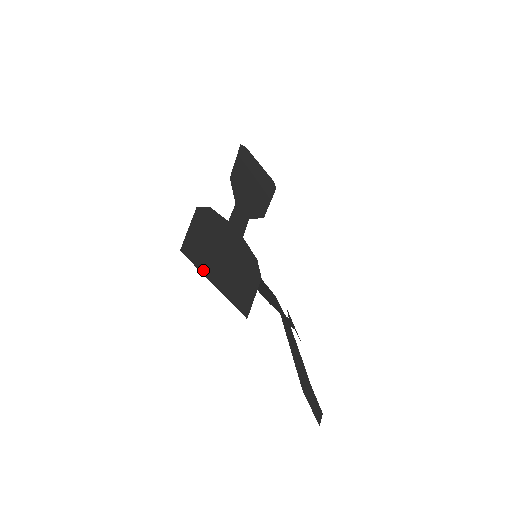
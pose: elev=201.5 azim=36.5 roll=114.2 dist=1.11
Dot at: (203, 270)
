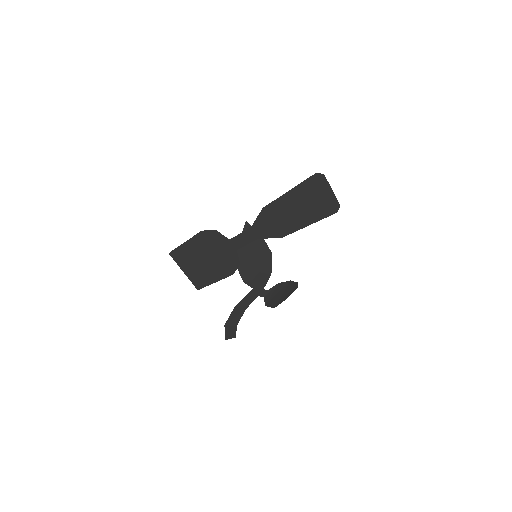
Dot at: (180, 264)
